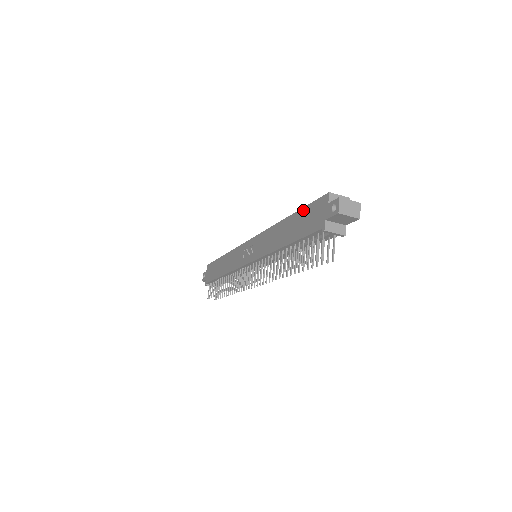
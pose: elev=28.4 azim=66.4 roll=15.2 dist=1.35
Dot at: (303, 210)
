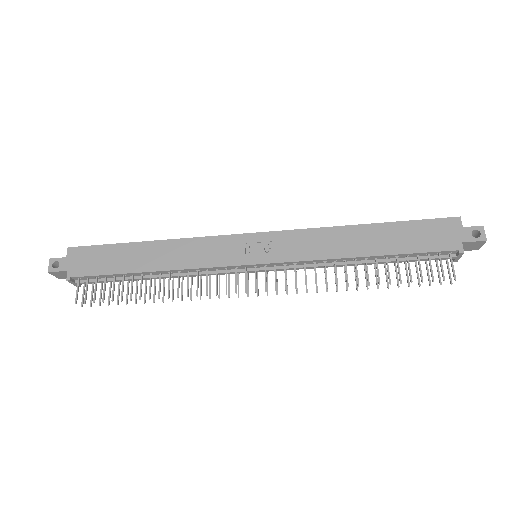
Dot at: (408, 223)
